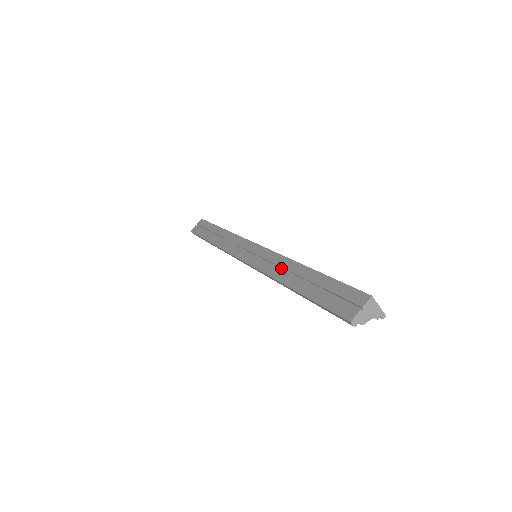
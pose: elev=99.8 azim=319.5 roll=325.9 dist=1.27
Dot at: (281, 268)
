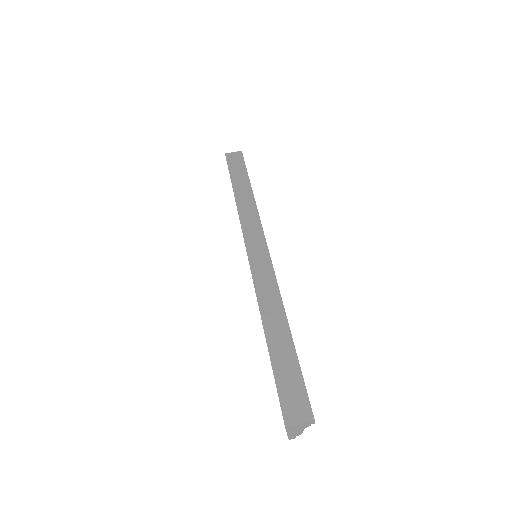
Dot at: occluded
